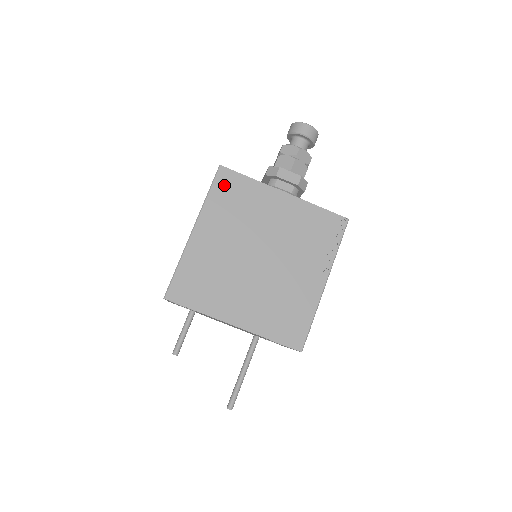
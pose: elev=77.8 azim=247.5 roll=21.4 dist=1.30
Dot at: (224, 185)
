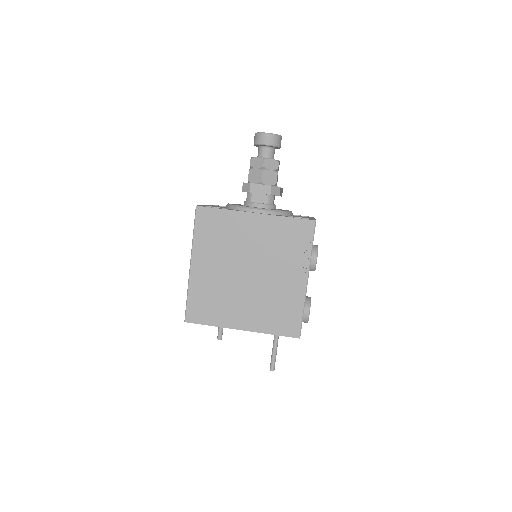
Dot at: (204, 222)
